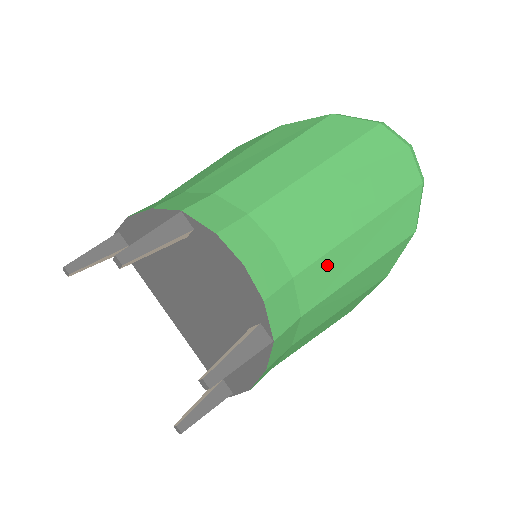
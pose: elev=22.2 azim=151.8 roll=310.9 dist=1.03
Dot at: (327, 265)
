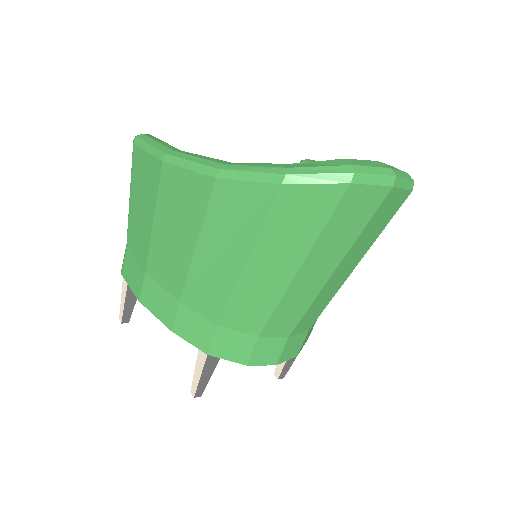
Dot at: occluded
